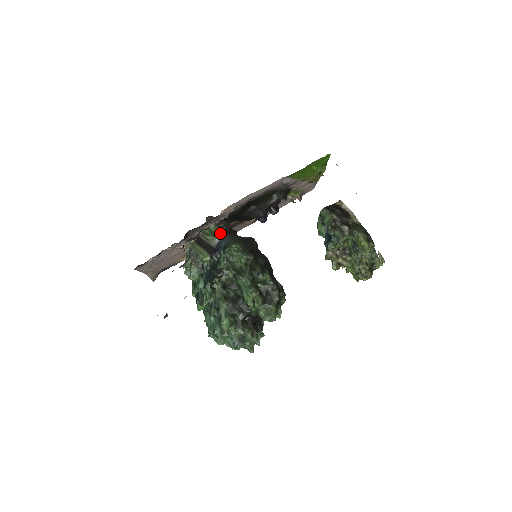
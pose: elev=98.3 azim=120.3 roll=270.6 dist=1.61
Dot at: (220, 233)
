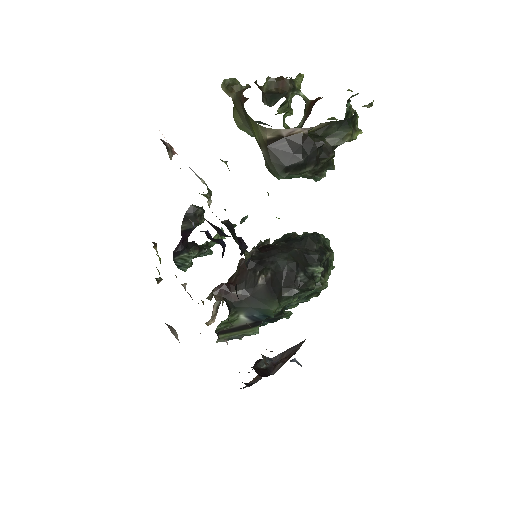
Dot at: (235, 315)
